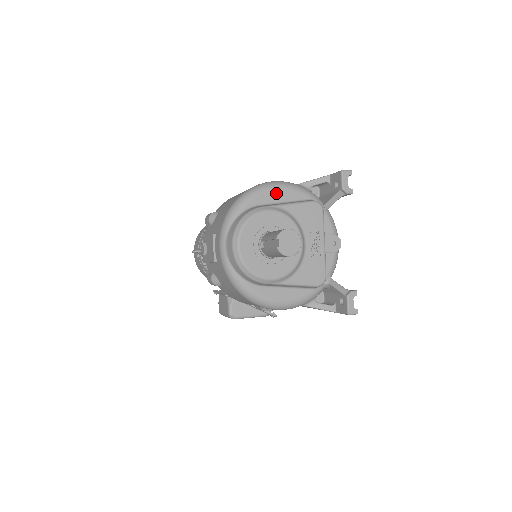
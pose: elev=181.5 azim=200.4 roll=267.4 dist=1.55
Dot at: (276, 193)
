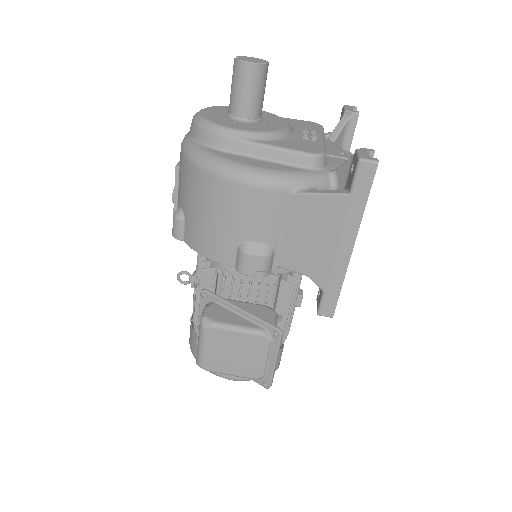
Dot at: occluded
